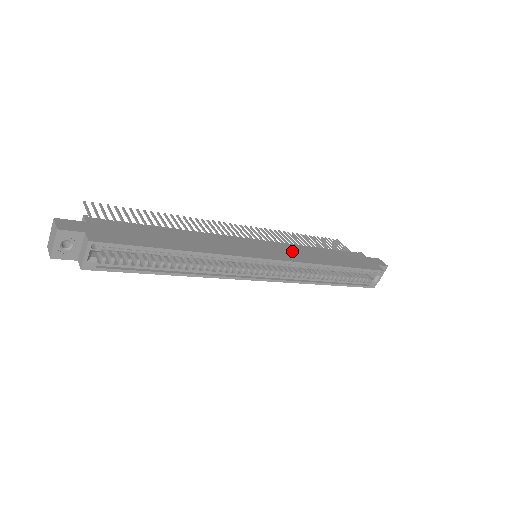
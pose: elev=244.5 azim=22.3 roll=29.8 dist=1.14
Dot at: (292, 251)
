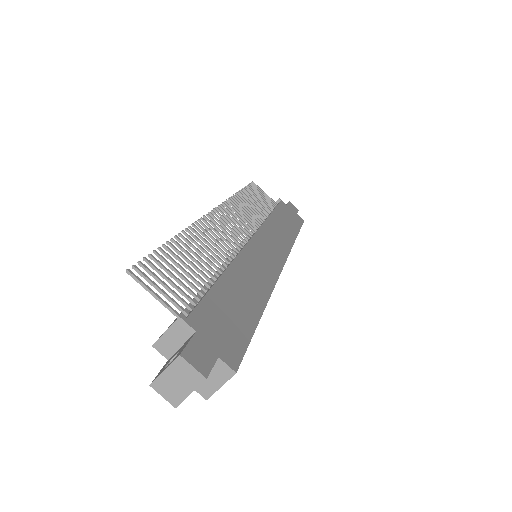
Dot at: (274, 237)
